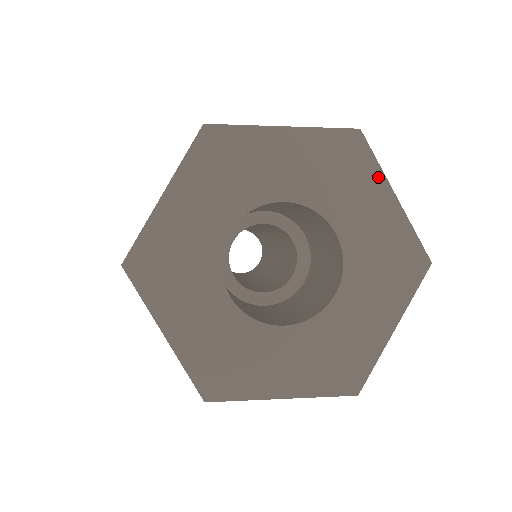
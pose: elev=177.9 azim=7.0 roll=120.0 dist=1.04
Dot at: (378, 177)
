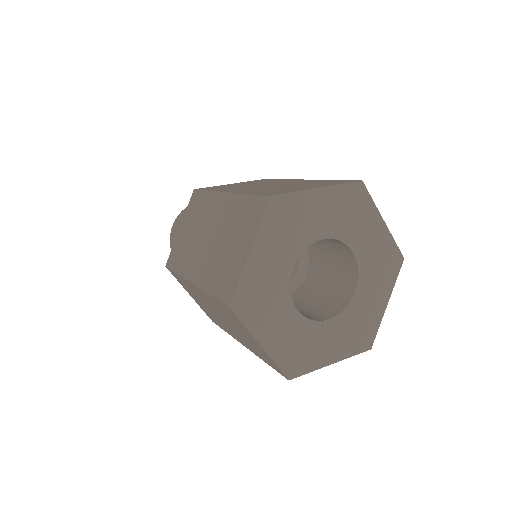
Dot at: (374, 211)
